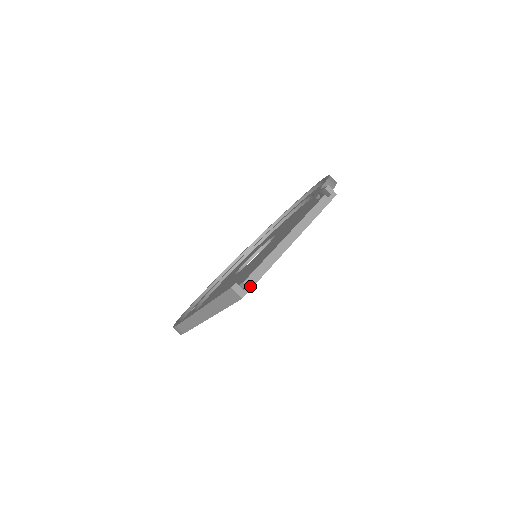
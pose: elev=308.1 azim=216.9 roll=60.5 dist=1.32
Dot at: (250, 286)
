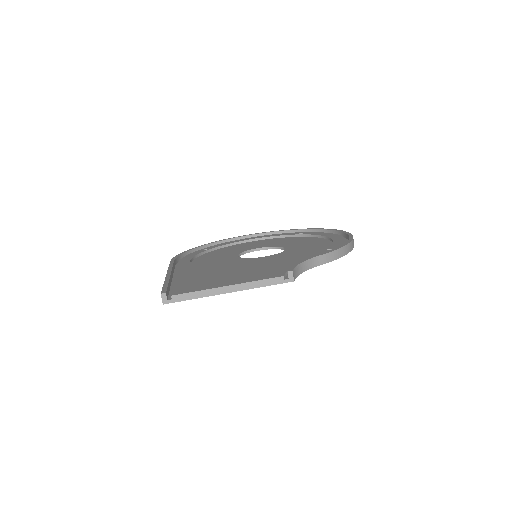
Dot at: (174, 301)
